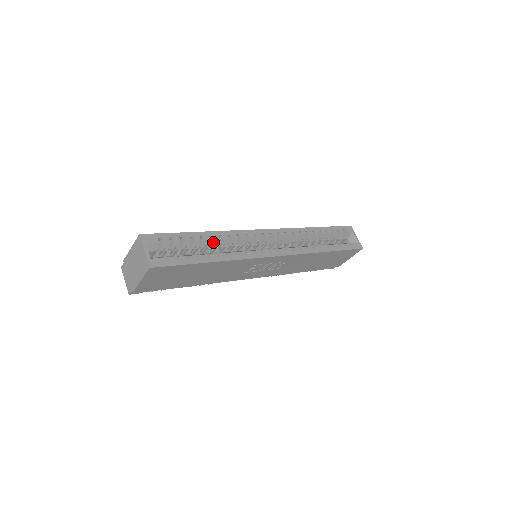
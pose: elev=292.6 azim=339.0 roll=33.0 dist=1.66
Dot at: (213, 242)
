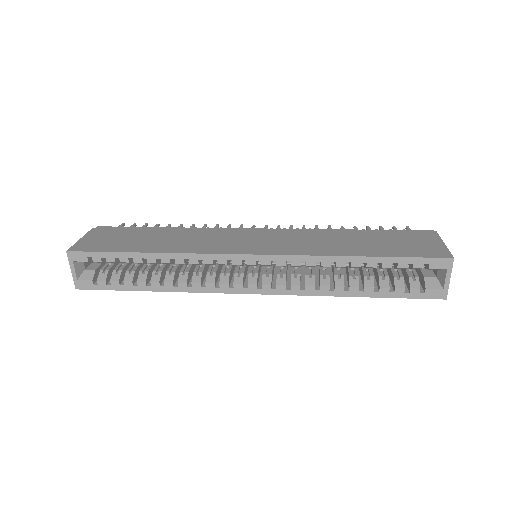
Dot at: (164, 263)
